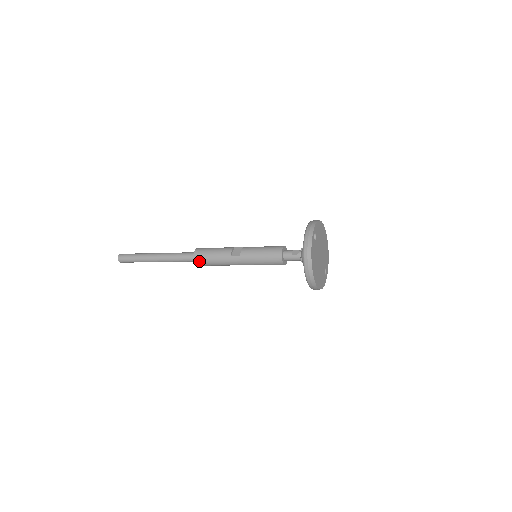
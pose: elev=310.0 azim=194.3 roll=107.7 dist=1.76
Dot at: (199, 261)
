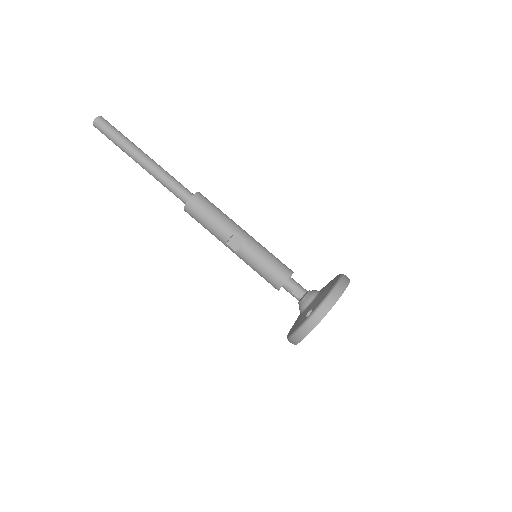
Dot at: (190, 215)
